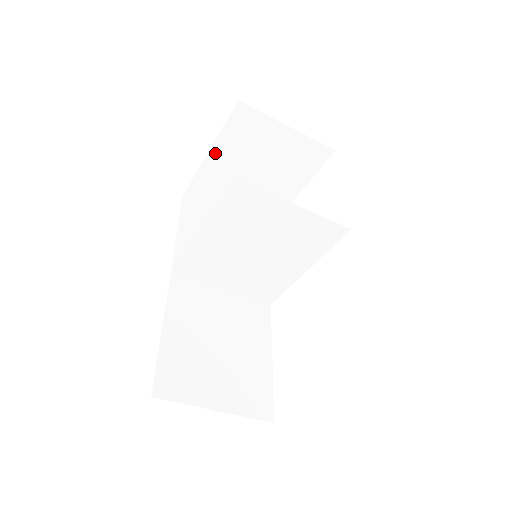
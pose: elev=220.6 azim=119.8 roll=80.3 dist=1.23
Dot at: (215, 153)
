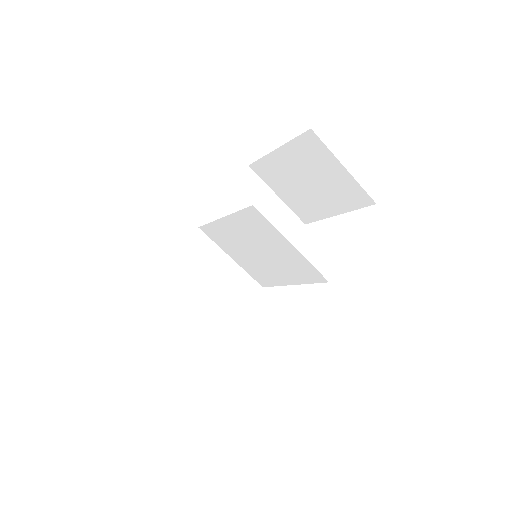
Dot at: (281, 152)
